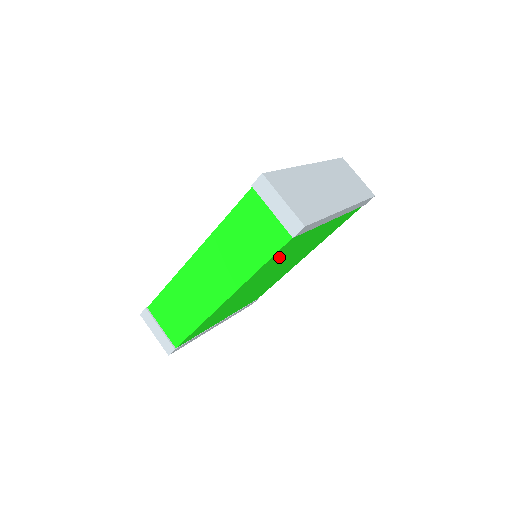
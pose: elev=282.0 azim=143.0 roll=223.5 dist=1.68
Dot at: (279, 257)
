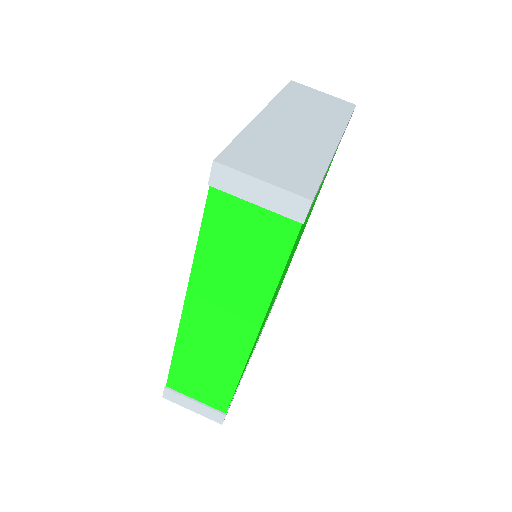
Dot at: (292, 251)
